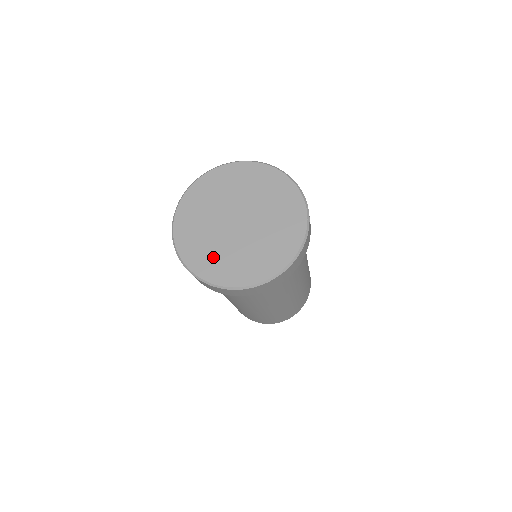
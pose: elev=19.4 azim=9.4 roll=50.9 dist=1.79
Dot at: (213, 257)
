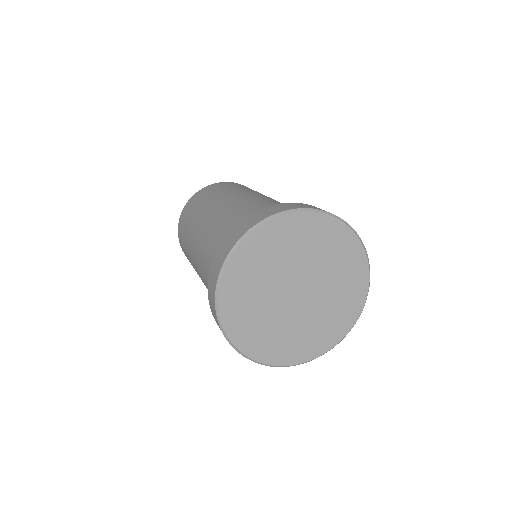
Dot at: (250, 315)
